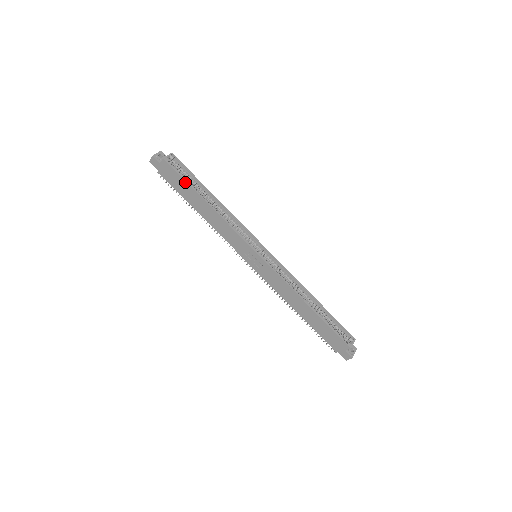
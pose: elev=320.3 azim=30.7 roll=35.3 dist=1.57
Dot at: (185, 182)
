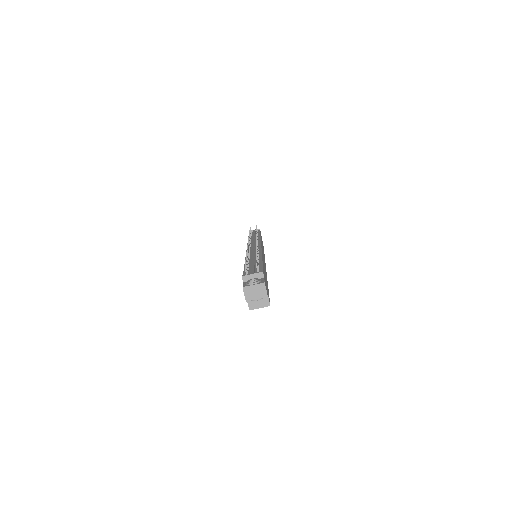
Dot at: occluded
